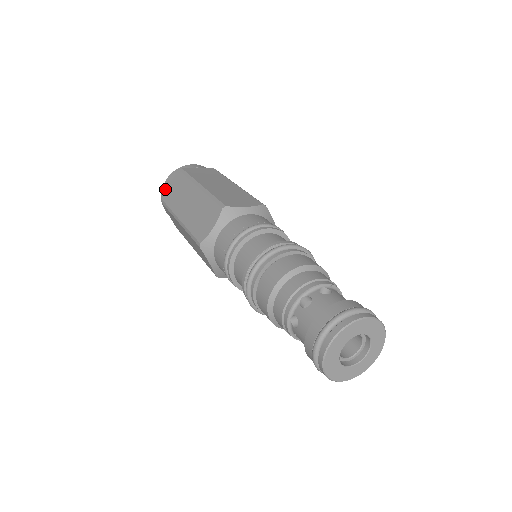
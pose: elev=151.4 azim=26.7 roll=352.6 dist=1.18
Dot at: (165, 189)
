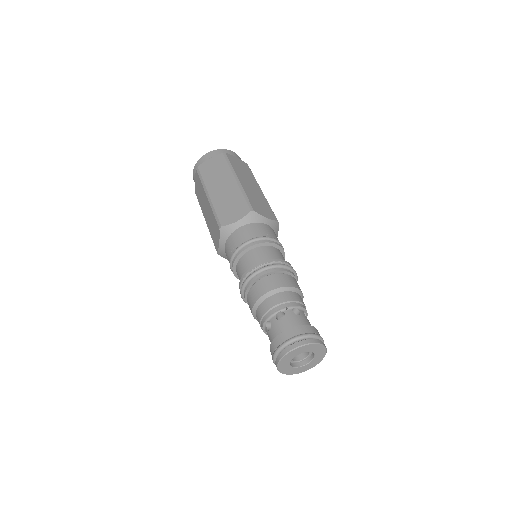
Dot at: occluded
